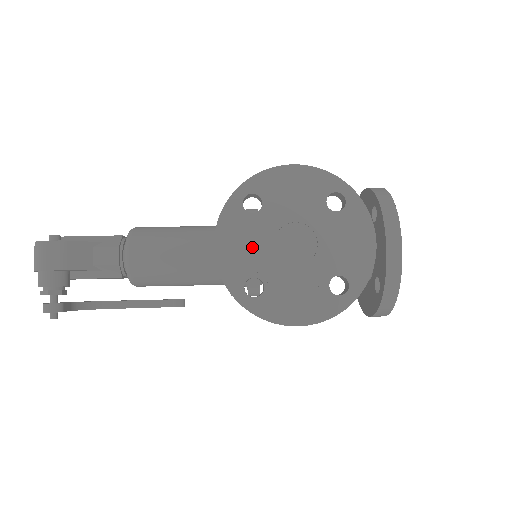
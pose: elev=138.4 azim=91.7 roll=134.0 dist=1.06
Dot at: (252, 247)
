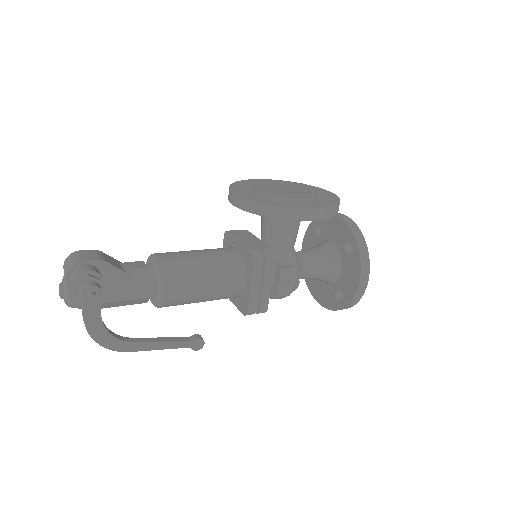
Dot at: (259, 191)
